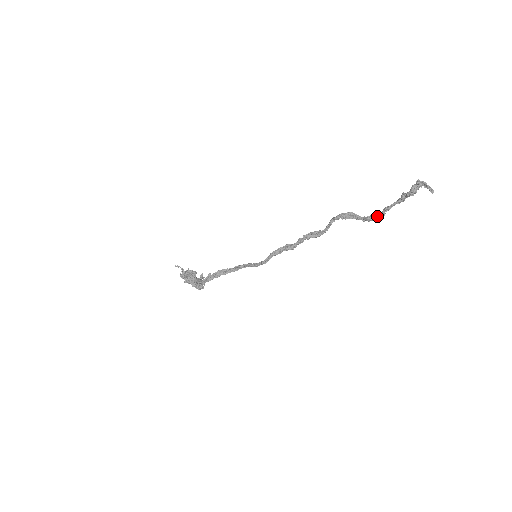
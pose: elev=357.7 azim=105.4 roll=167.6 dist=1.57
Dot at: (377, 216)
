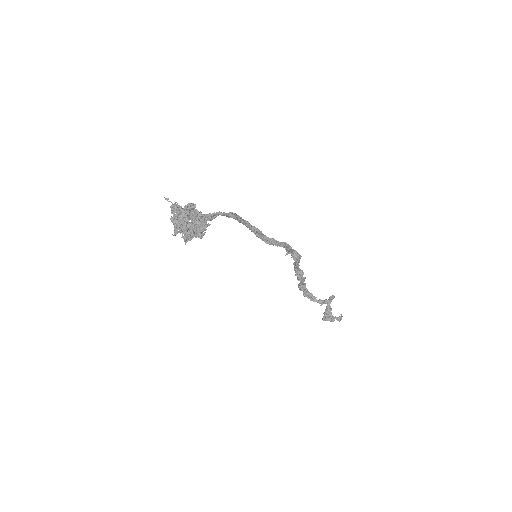
Dot at: (327, 300)
